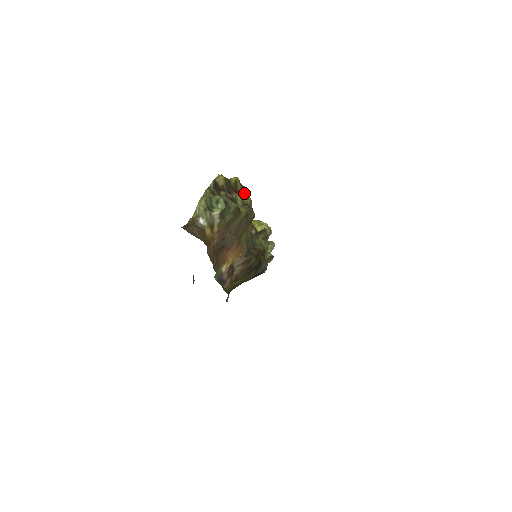
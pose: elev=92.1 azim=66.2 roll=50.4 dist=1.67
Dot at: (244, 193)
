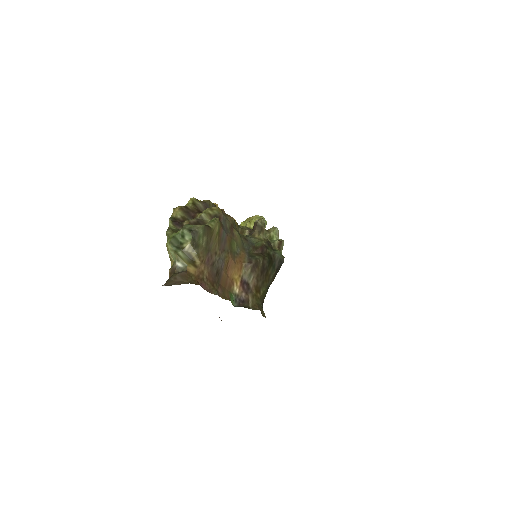
Dot at: (208, 207)
